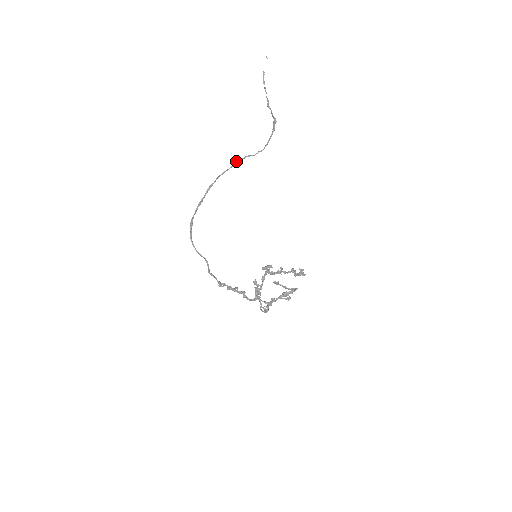
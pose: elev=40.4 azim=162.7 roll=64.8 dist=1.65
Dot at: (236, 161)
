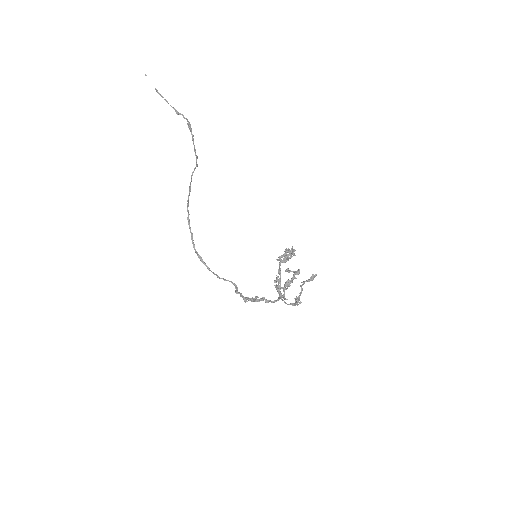
Dot at: (190, 182)
